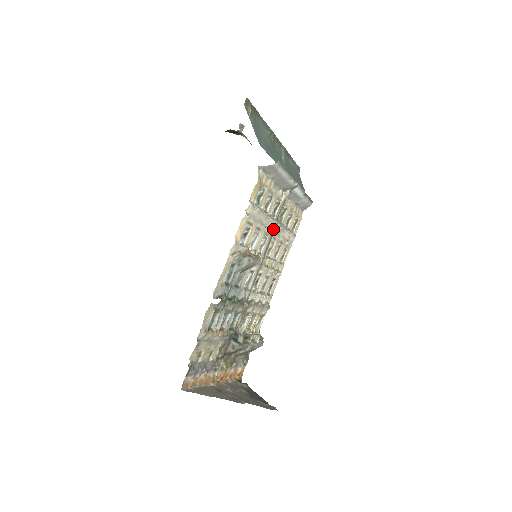
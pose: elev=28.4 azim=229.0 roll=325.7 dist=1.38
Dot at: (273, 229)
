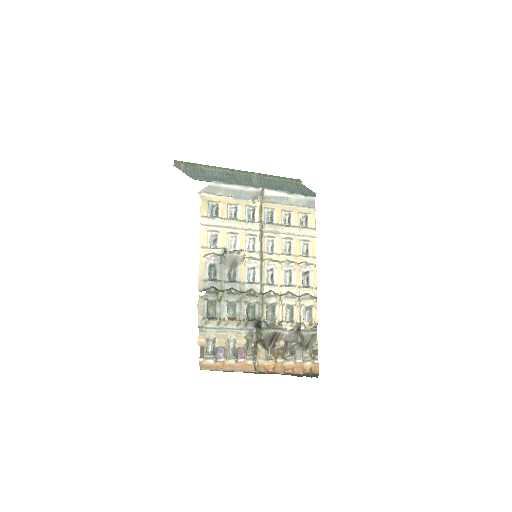
Dot at: (260, 230)
